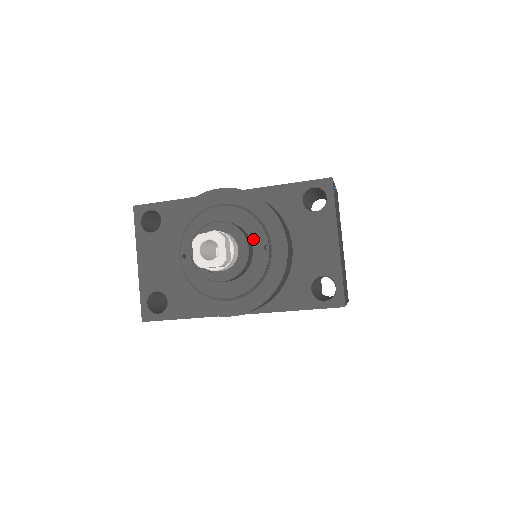
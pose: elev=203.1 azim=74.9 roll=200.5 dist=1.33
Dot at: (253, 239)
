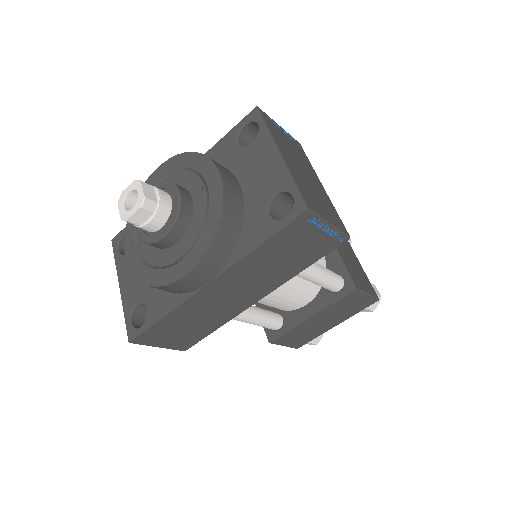
Dot at: (190, 189)
